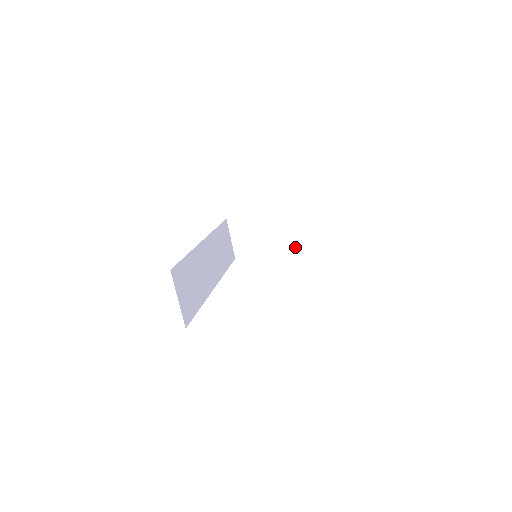
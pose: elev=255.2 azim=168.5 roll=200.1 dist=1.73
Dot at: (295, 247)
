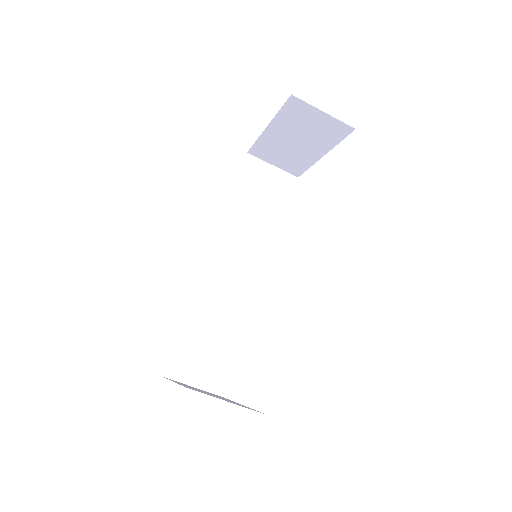
Dot at: (337, 140)
